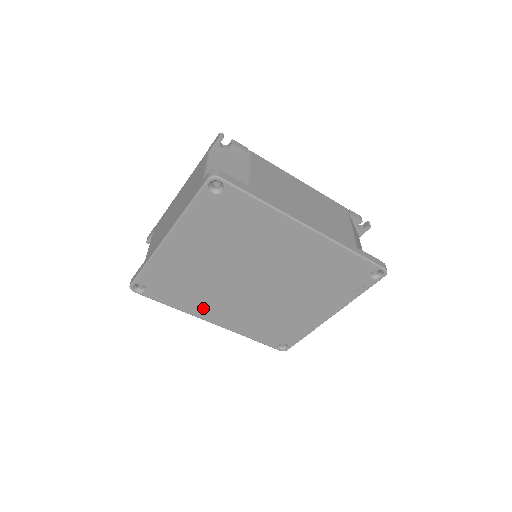
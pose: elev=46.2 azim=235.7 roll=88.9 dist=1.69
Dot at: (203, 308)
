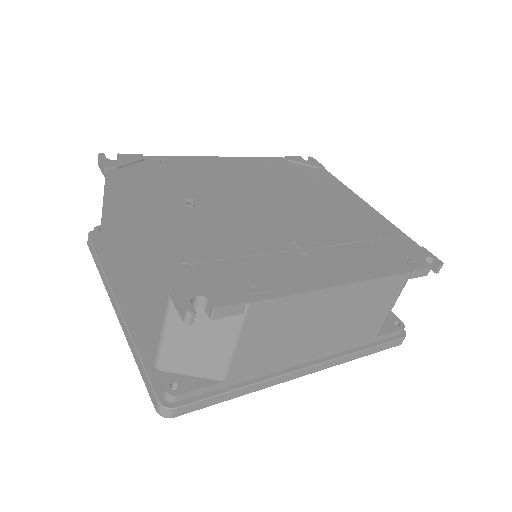
Dot at: occluded
